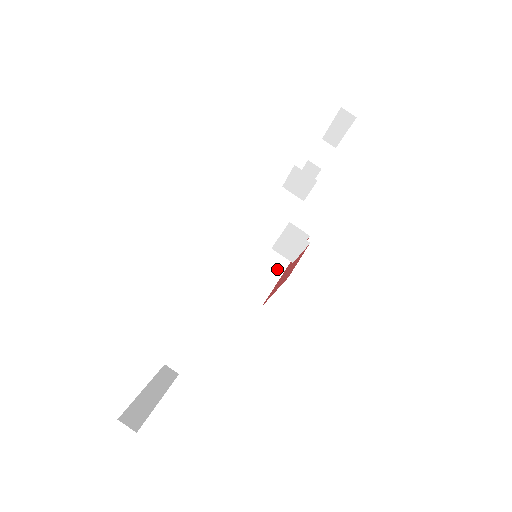
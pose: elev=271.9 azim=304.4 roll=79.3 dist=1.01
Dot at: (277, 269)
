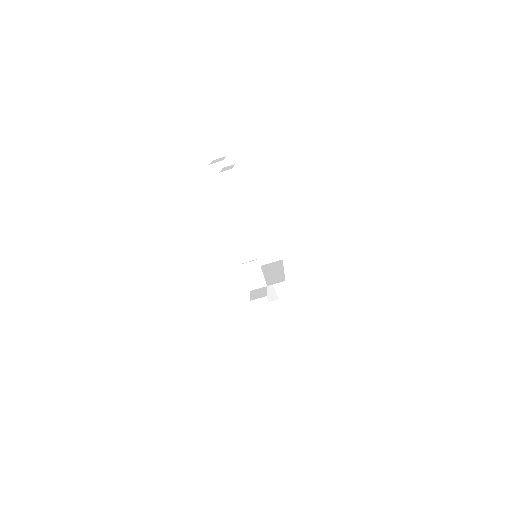
Dot at: (269, 233)
